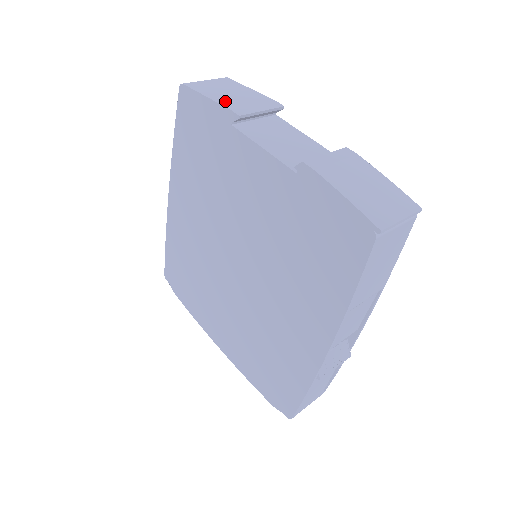
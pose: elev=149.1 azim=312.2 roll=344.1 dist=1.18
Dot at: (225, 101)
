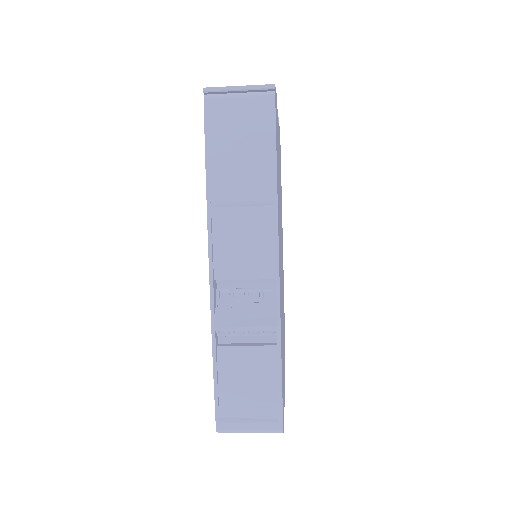
Dot at: occluded
